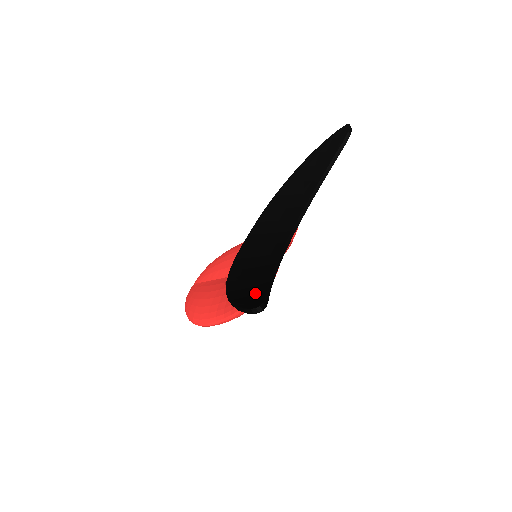
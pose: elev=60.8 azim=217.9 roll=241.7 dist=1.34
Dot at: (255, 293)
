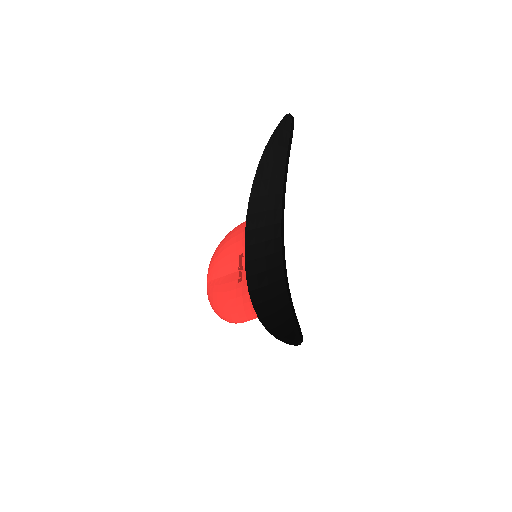
Dot at: (285, 320)
